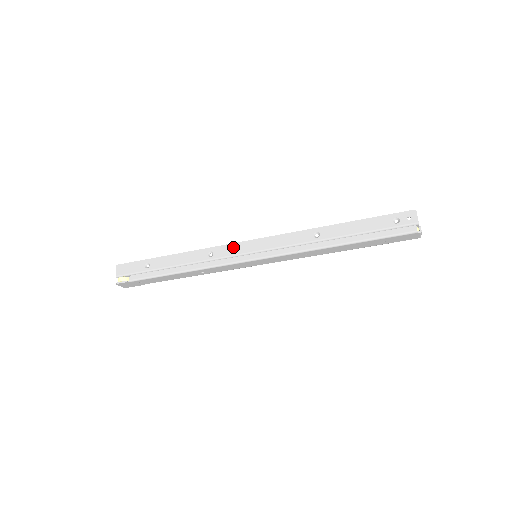
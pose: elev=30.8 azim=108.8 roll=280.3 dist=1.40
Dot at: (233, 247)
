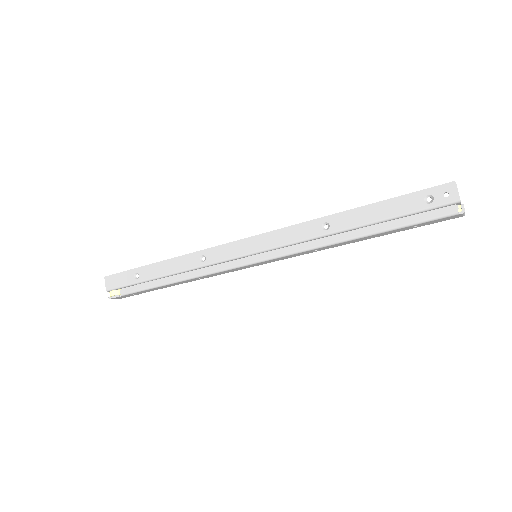
Dot at: (227, 248)
